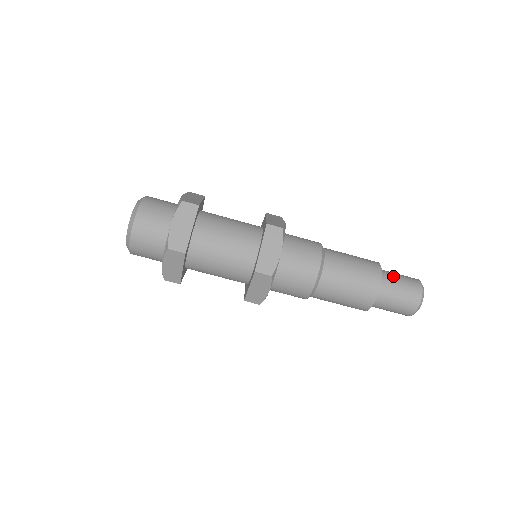
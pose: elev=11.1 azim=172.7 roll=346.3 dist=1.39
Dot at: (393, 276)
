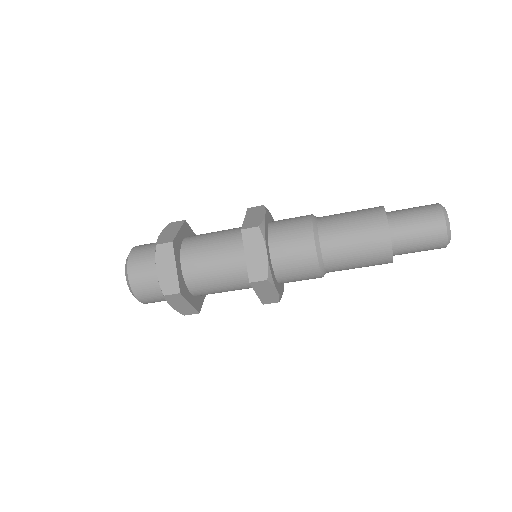
Dot at: (404, 216)
